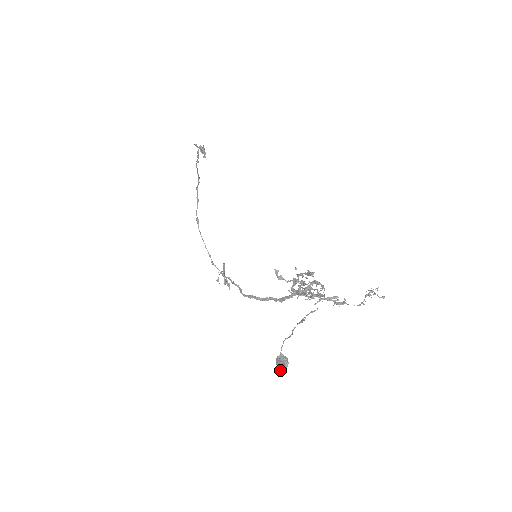
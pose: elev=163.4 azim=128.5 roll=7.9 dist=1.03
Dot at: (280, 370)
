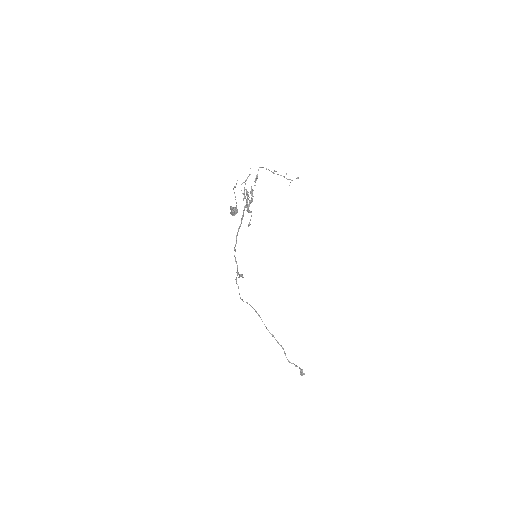
Dot at: (232, 212)
